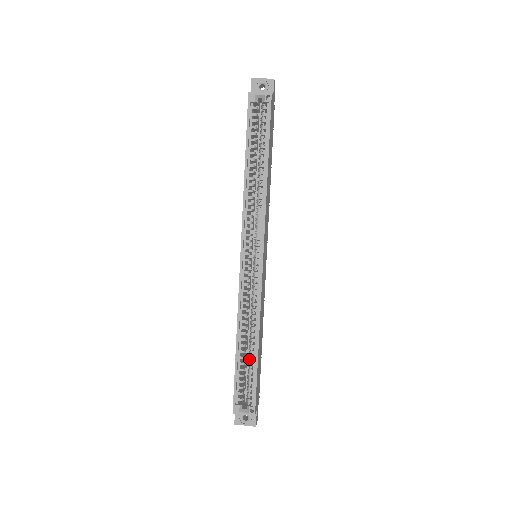
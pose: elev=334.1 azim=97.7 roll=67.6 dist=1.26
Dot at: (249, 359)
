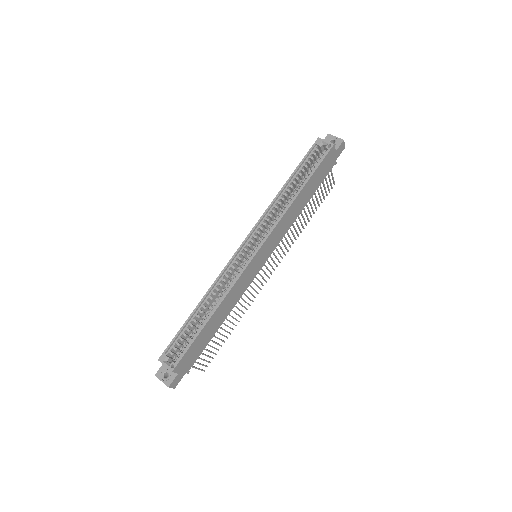
Dot at: occluded
